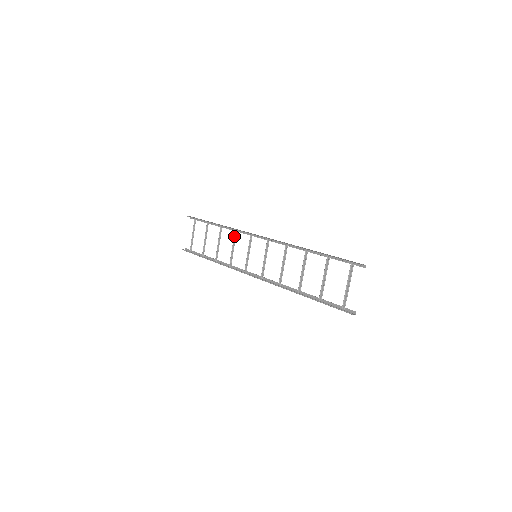
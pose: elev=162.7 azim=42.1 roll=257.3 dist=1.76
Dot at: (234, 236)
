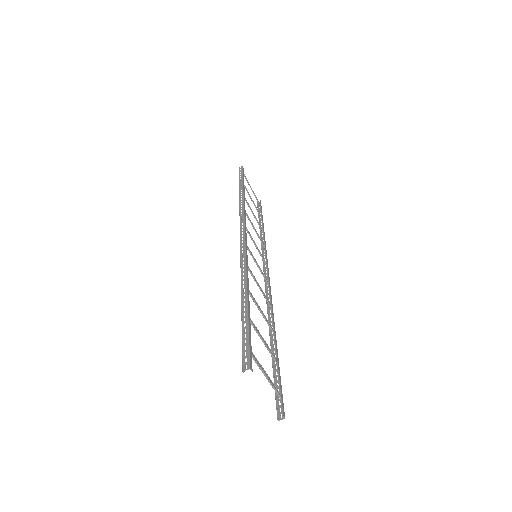
Dot at: (247, 216)
